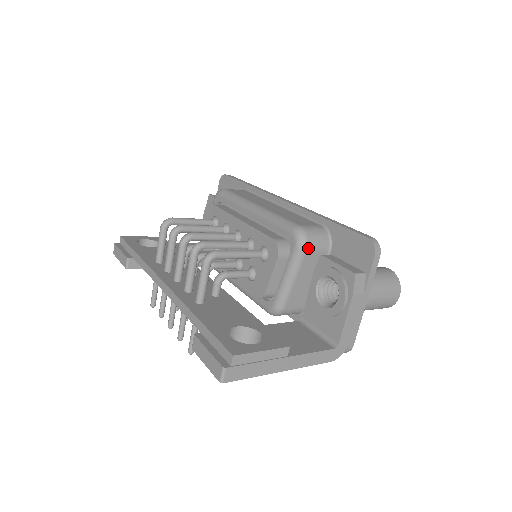
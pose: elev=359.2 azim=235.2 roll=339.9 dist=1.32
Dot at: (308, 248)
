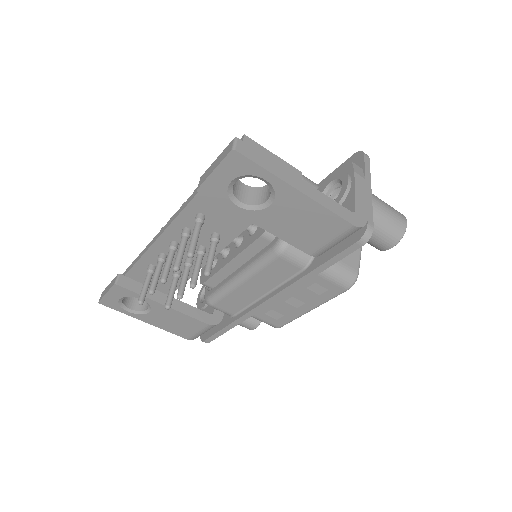
Dot at: (305, 180)
